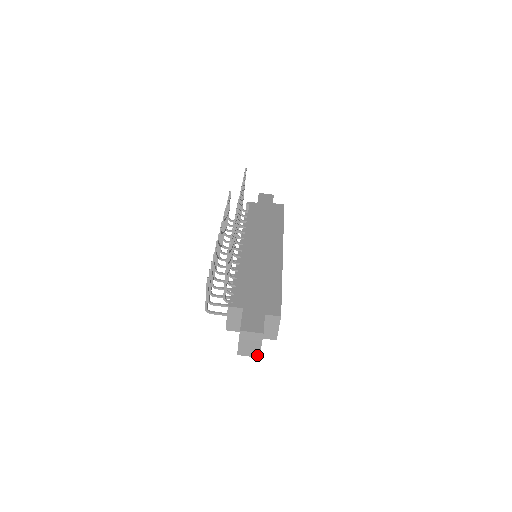
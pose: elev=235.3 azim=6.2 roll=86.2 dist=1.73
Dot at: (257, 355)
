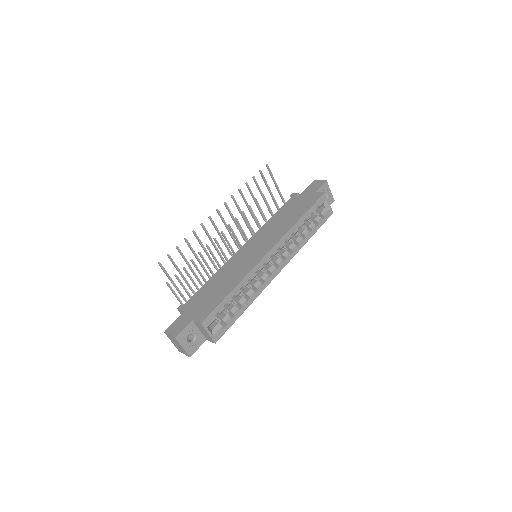
Dot at: (187, 355)
